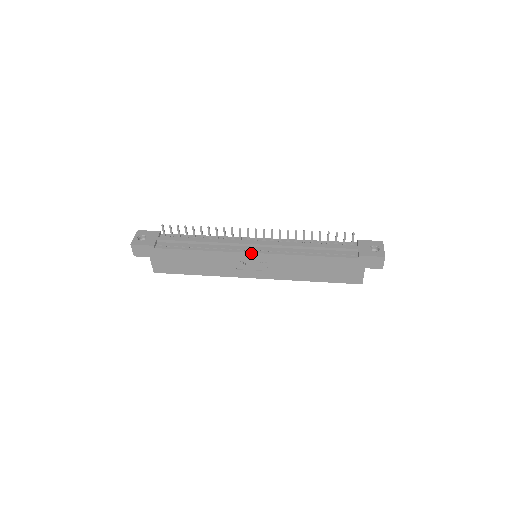
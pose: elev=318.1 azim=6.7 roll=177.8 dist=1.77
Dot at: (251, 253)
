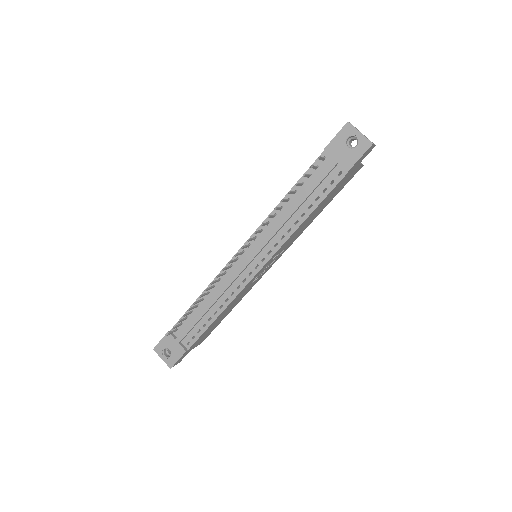
Dot at: (258, 272)
